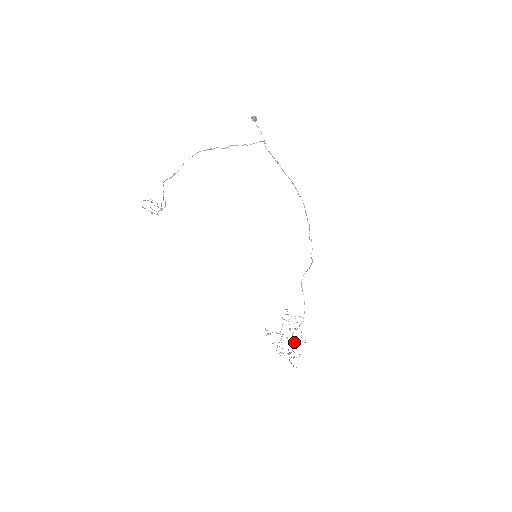
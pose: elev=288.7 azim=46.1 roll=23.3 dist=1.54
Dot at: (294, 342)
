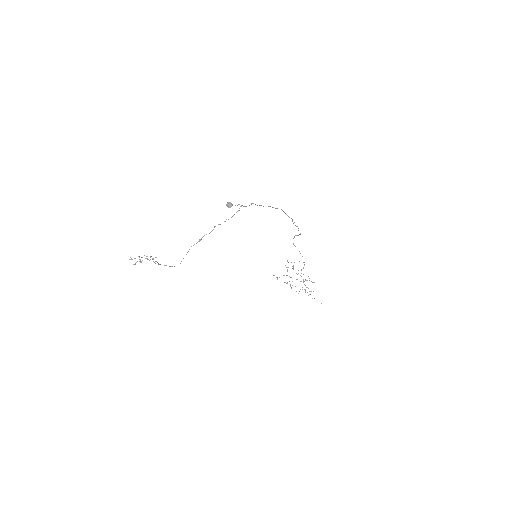
Dot at: (303, 279)
